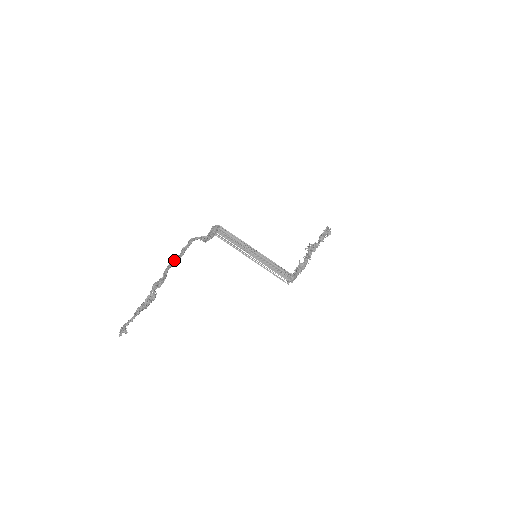
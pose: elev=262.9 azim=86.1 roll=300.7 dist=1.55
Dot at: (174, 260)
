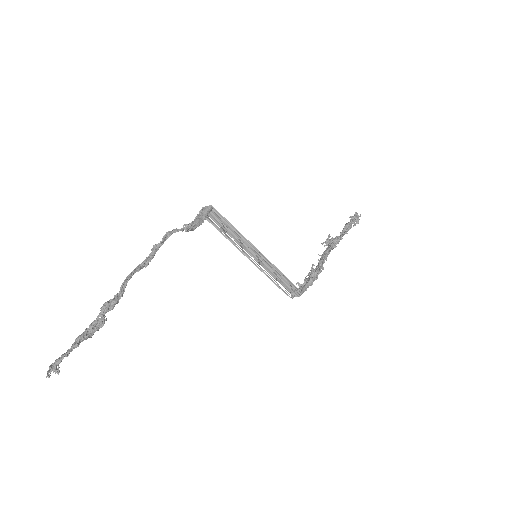
Dot at: (139, 266)
